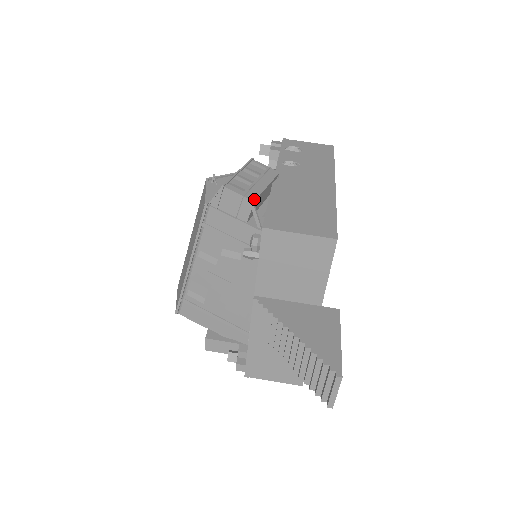
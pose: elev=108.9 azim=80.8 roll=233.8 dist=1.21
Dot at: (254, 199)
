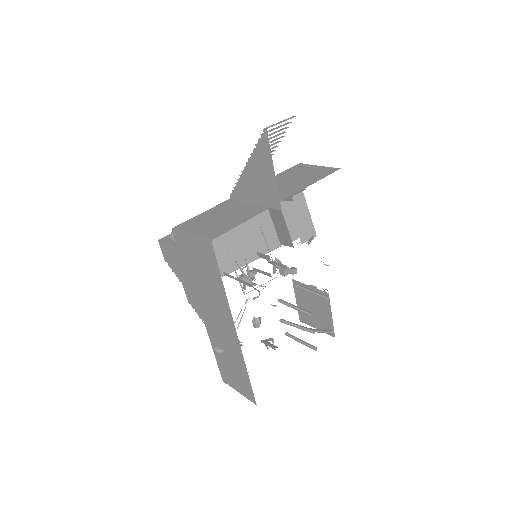
Dot at: occluded
